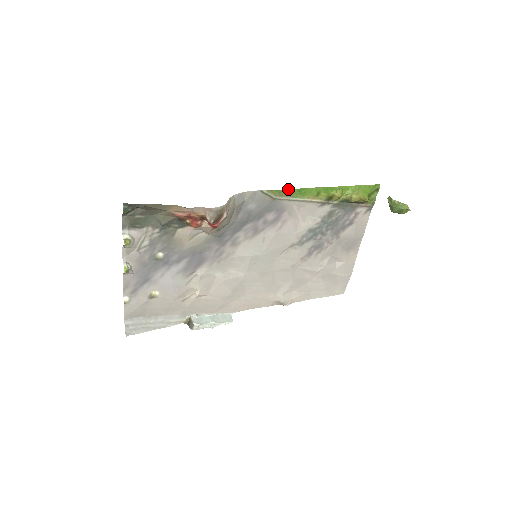
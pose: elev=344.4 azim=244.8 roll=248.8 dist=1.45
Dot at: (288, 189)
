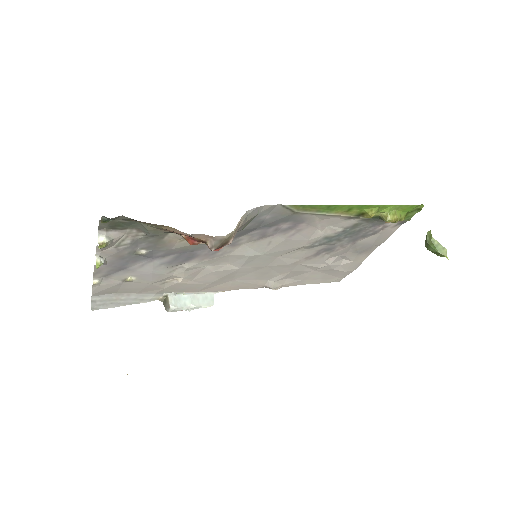
Dot at: (316, 205)
